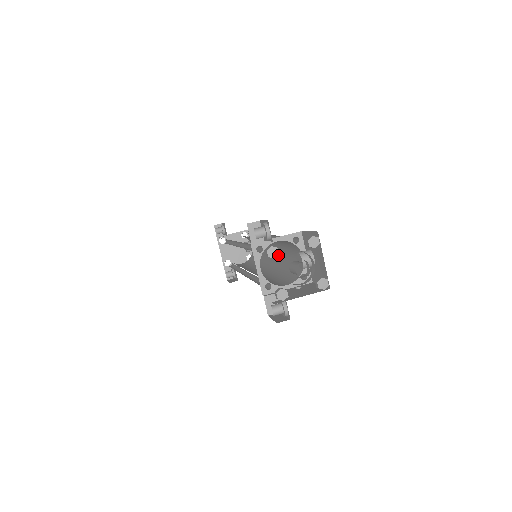
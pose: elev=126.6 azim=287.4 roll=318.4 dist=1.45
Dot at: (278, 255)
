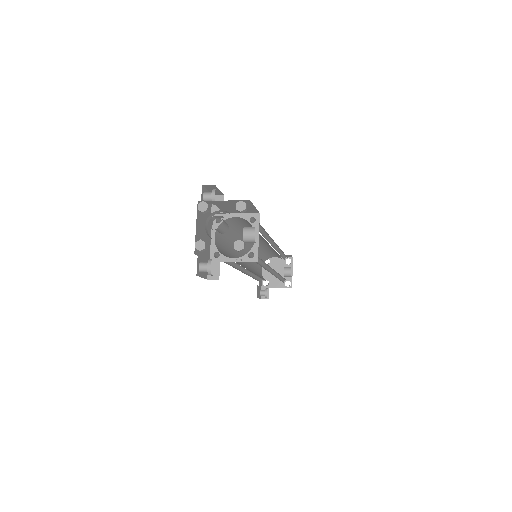
Dot at: occluded
